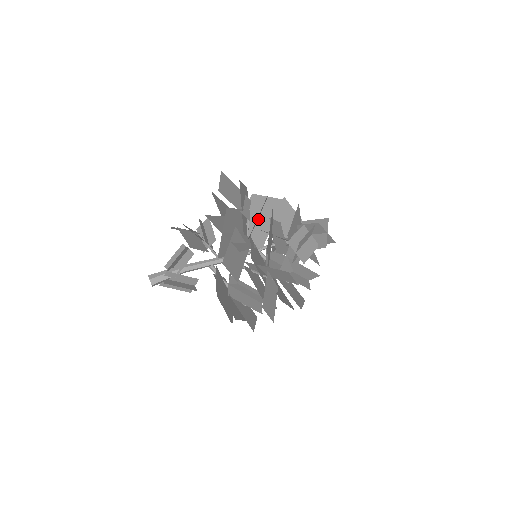
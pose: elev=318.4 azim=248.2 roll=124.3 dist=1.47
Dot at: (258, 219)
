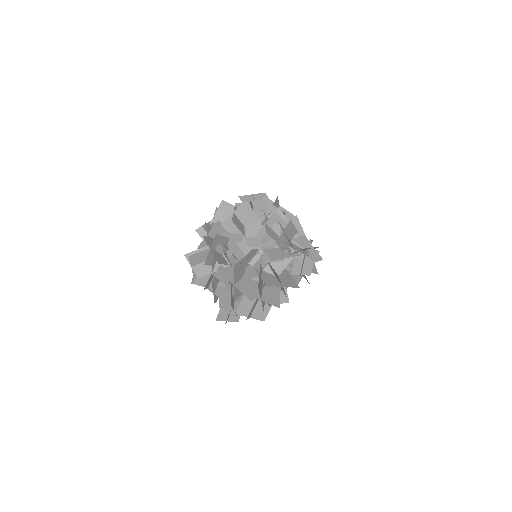
Dot at: occluded
